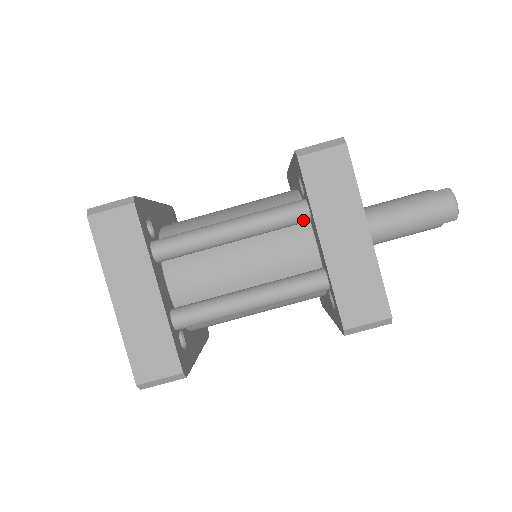
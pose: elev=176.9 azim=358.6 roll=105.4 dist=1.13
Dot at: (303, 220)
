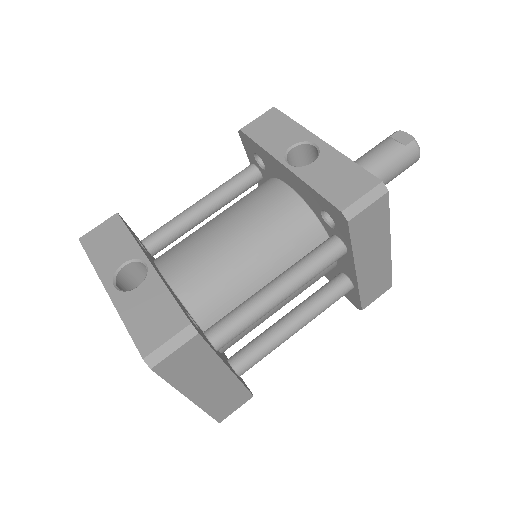
Dot at: (339, 257)
